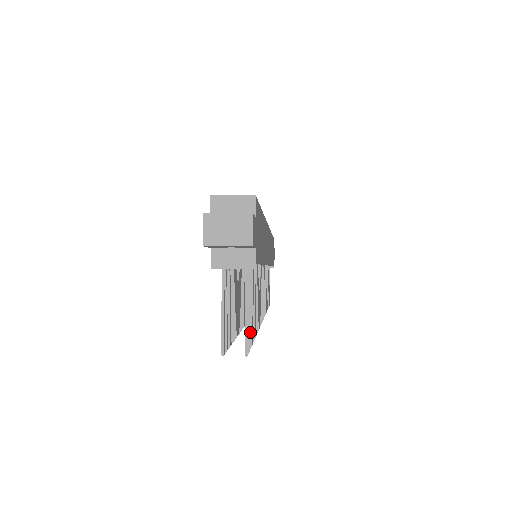
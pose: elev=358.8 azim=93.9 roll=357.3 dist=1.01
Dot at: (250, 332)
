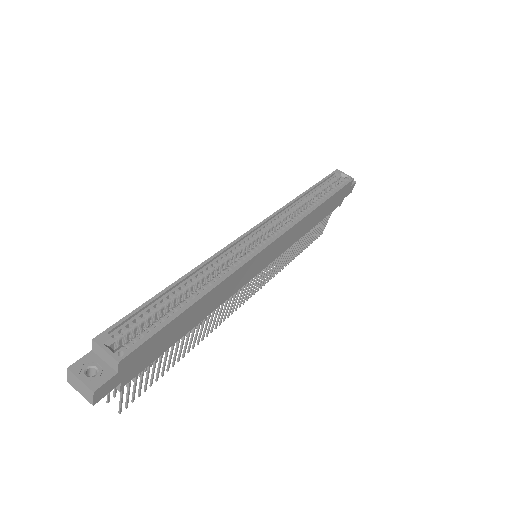
Dot at: (139, 391)
